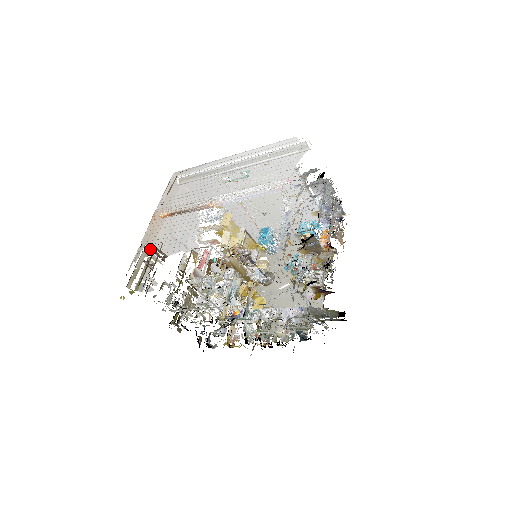
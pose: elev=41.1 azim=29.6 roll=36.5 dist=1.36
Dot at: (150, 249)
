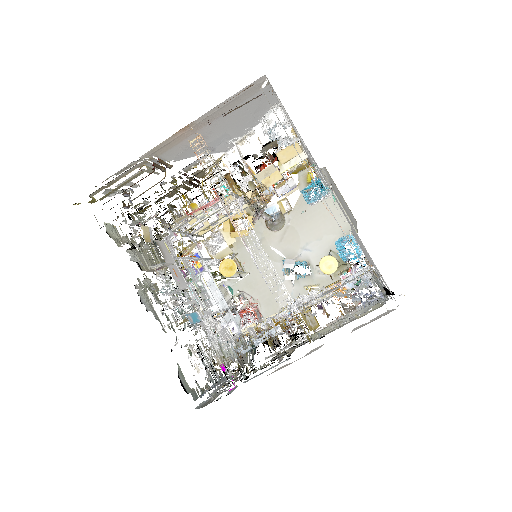
Dot at: (151, 160)
